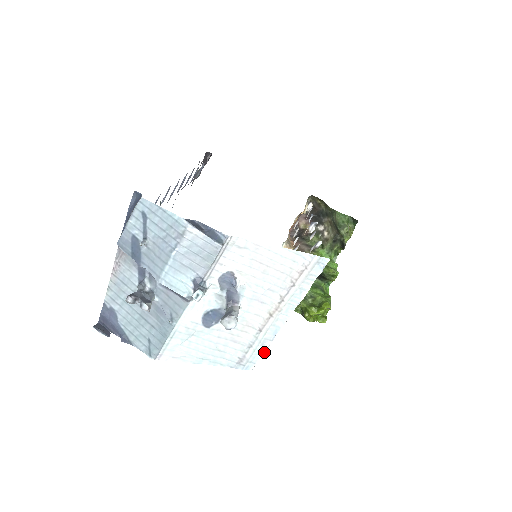
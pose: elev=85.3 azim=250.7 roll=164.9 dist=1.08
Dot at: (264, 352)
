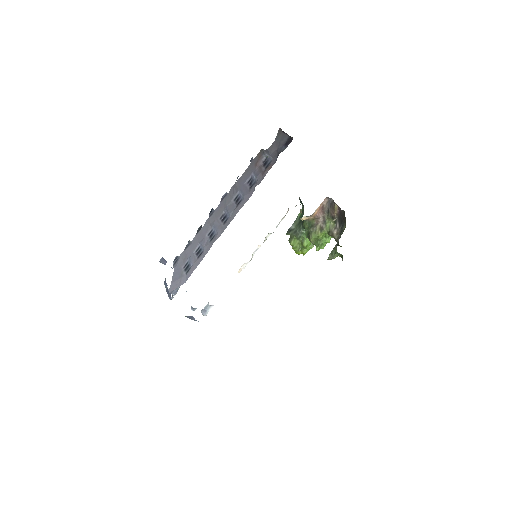
Dot at: occluded
